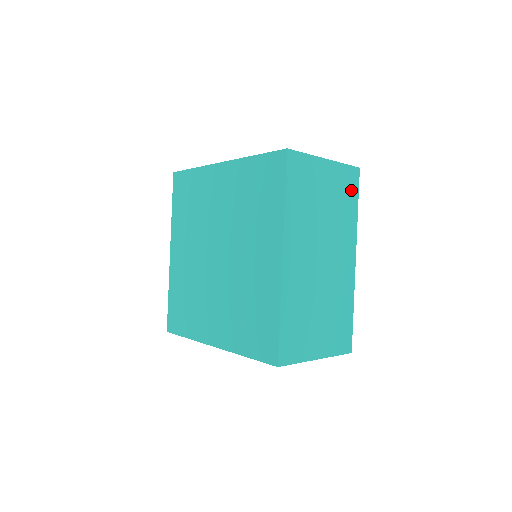
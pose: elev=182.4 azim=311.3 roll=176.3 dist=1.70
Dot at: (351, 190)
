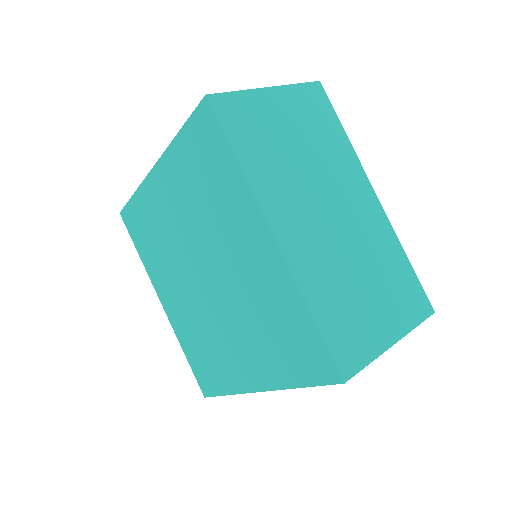
Dot at: (323, 112)
